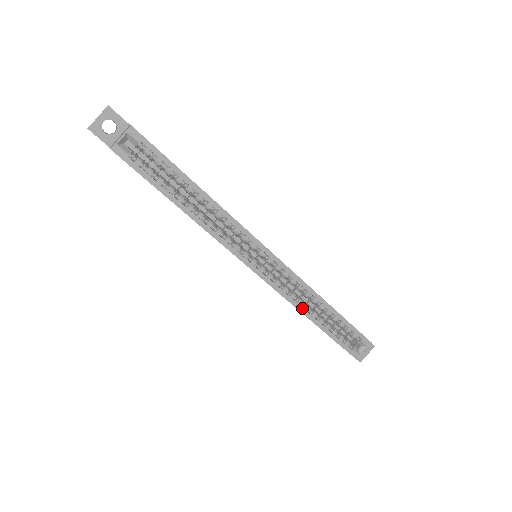
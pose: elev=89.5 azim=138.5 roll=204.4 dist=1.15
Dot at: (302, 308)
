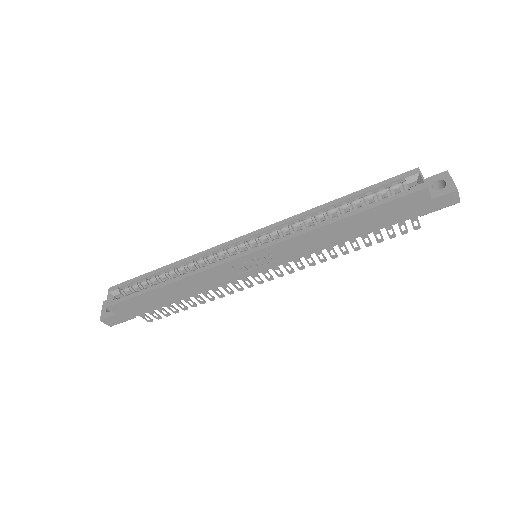
Dot at: (315, 226)
